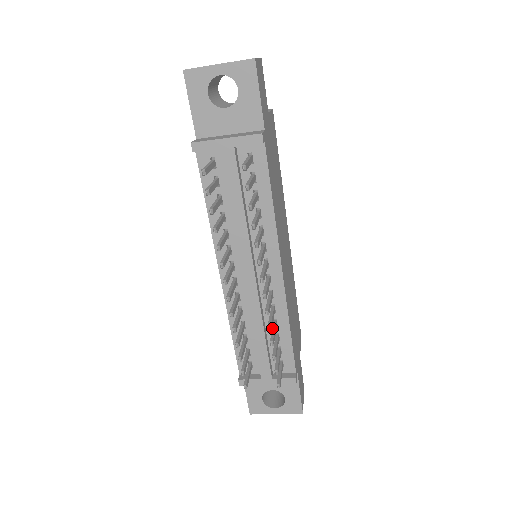
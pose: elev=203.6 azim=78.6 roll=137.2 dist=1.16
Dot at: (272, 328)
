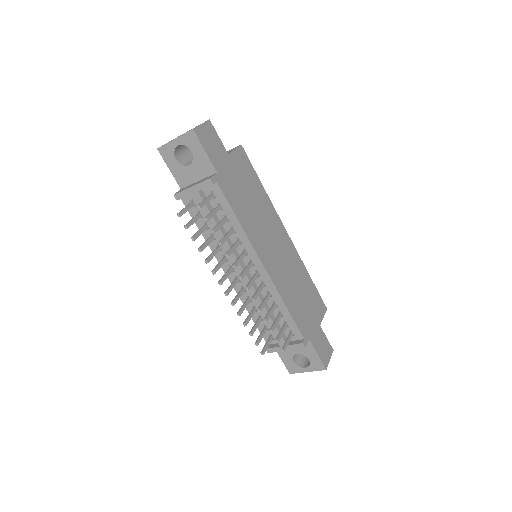
Dot at: (269, 309)
